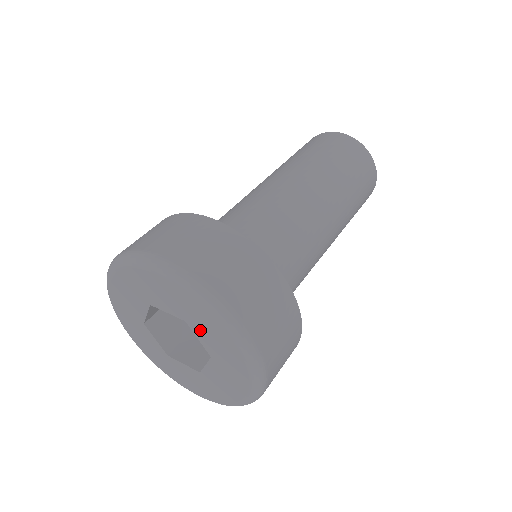
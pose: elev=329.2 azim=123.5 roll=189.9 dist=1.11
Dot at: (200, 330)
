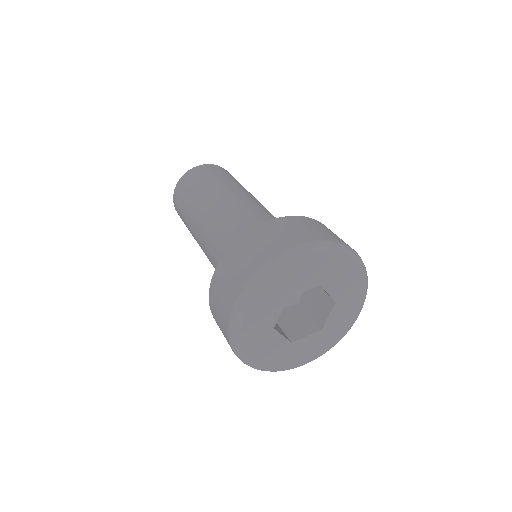
Dot at: (332, 282)
